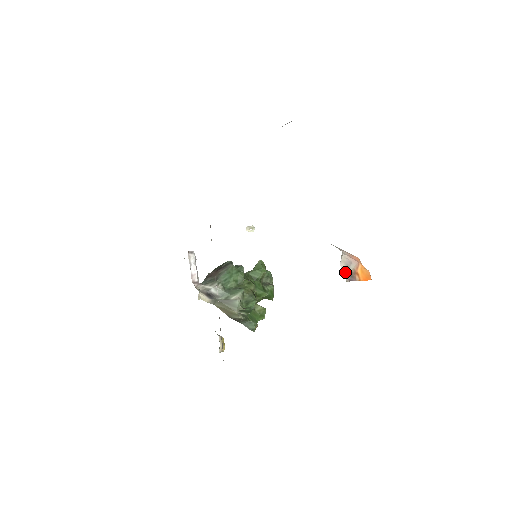
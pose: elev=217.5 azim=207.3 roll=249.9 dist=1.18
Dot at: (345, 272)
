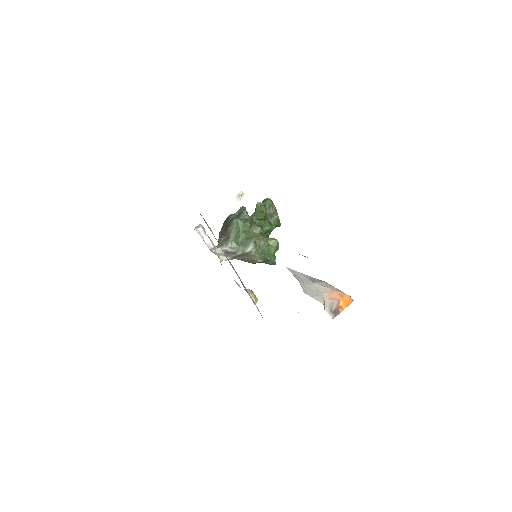
Dot at: (330, 312)
